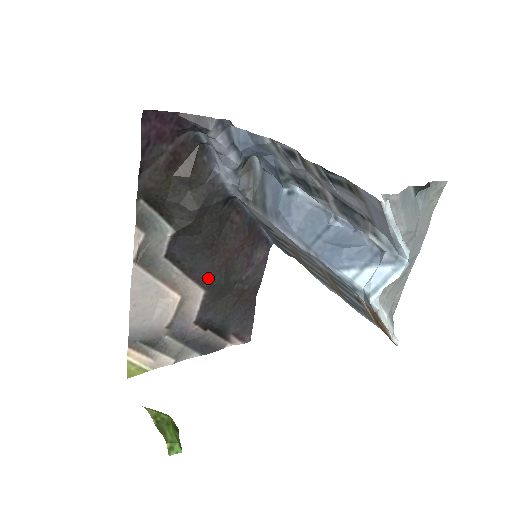
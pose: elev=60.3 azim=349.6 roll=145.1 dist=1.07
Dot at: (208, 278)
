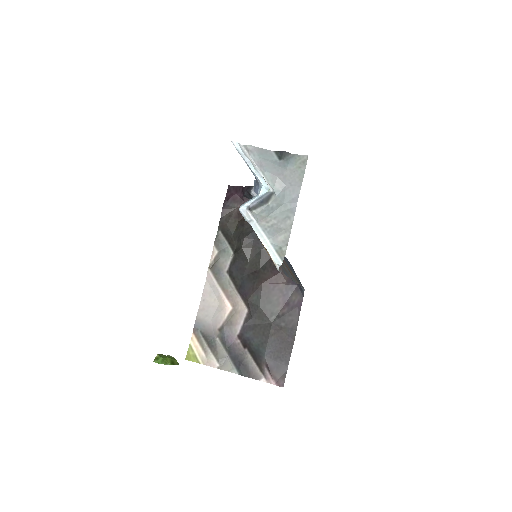
Dot at: (249, 296)
